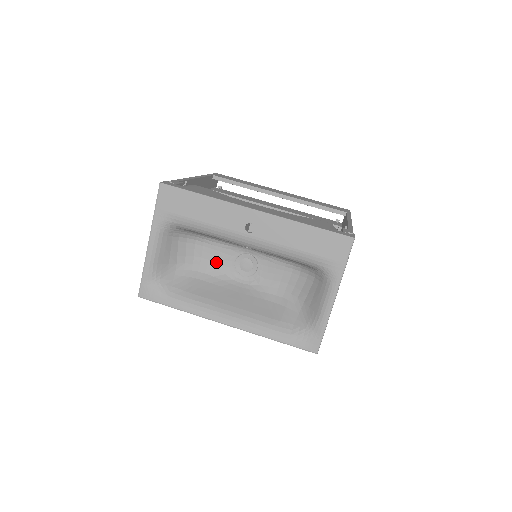
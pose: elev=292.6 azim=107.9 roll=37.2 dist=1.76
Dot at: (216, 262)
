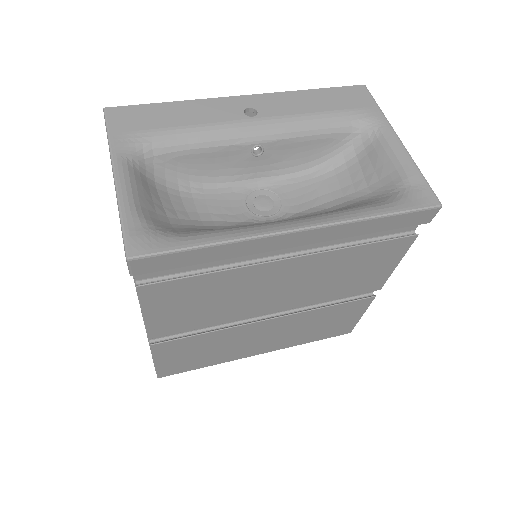
Dot at: (221, 213)
